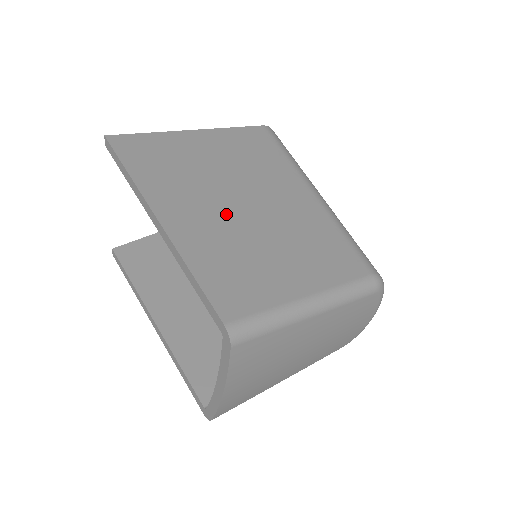
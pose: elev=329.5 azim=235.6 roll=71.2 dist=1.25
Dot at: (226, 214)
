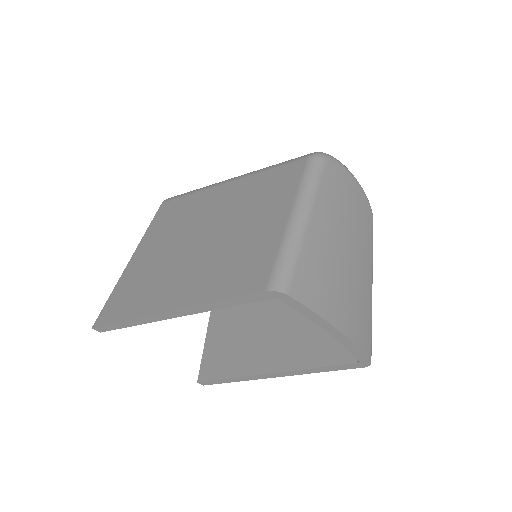
Dot at: (197, 257)
